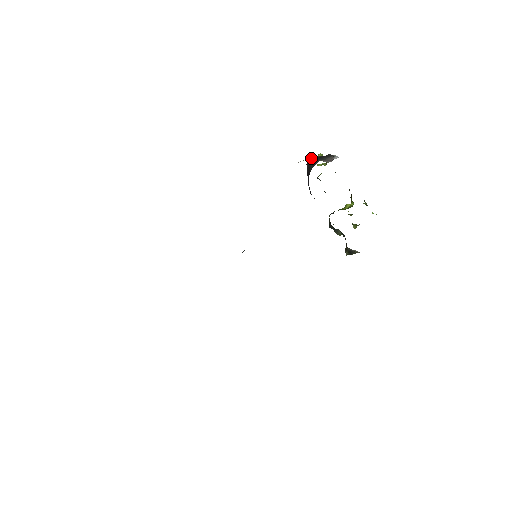
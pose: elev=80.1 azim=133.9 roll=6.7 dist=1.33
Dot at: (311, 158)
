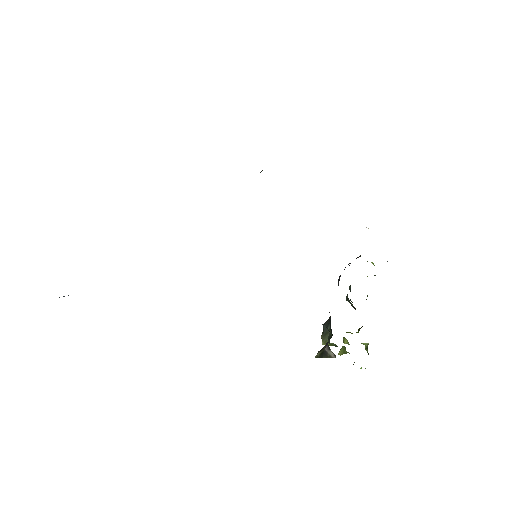
Dot at: occluded
